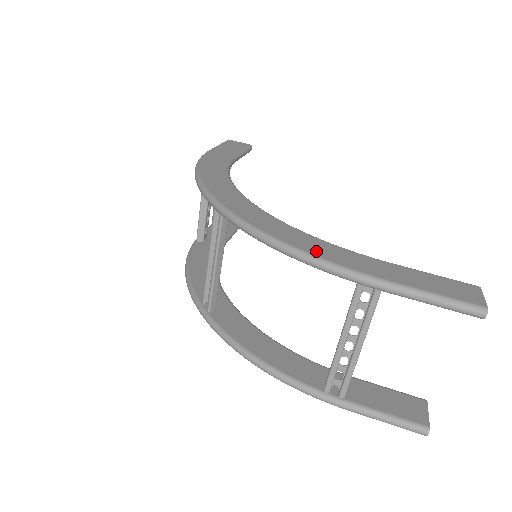
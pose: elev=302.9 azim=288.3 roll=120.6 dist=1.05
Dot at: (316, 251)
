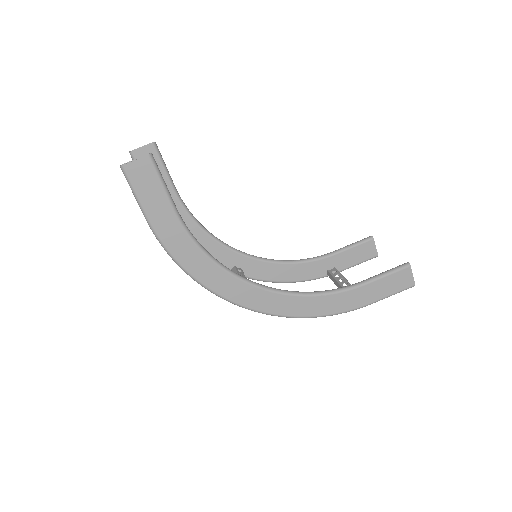
Dot at: (329, 310)
